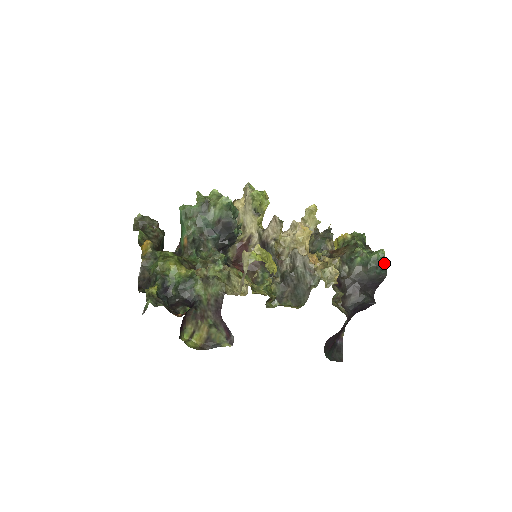
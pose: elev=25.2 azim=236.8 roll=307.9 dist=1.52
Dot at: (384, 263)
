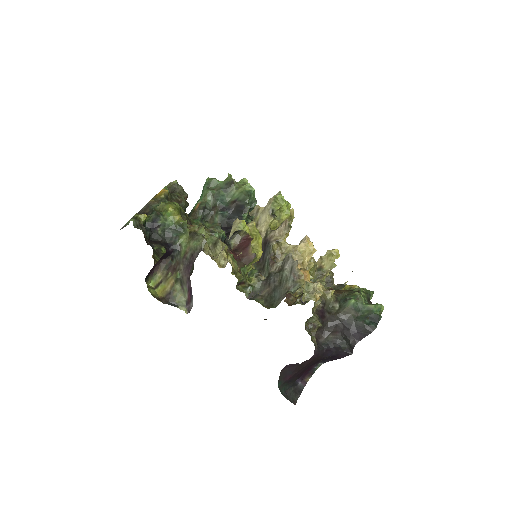
Dot at: (377, 317)
